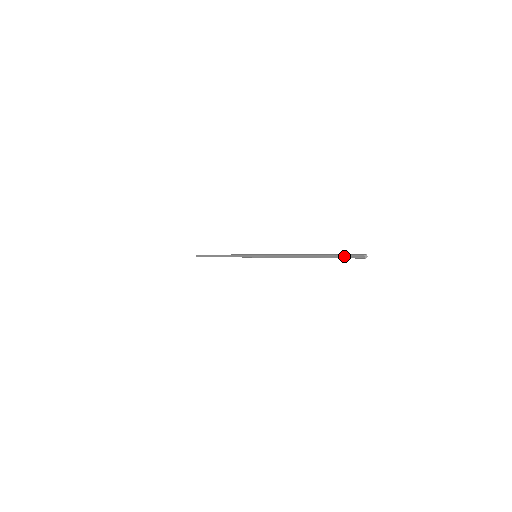
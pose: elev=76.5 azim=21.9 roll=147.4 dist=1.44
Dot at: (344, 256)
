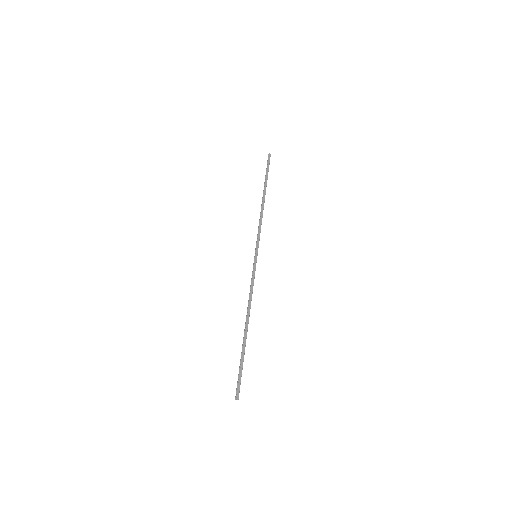
Dot at: (239, 376)
